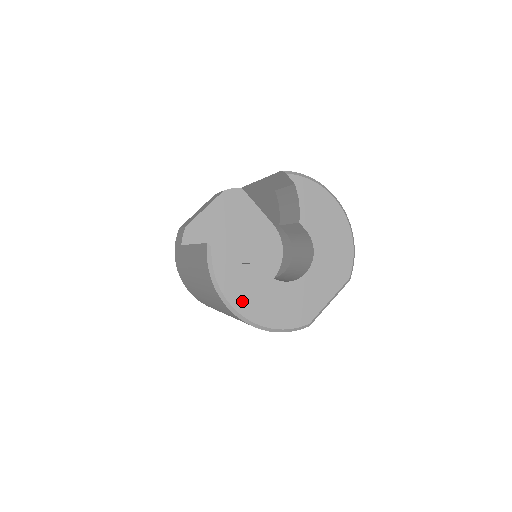
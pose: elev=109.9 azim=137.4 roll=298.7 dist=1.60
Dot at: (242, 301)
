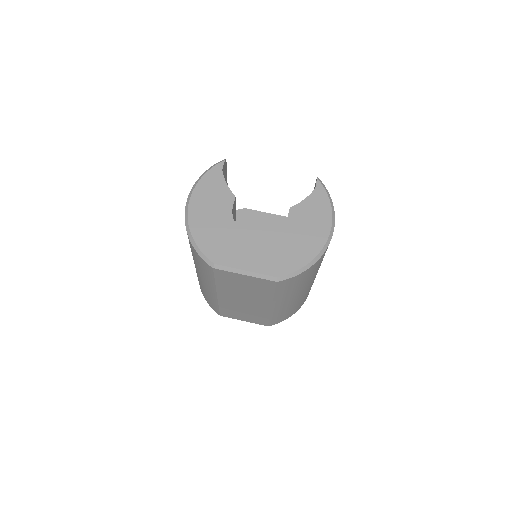
Dot at: (199, 200)
